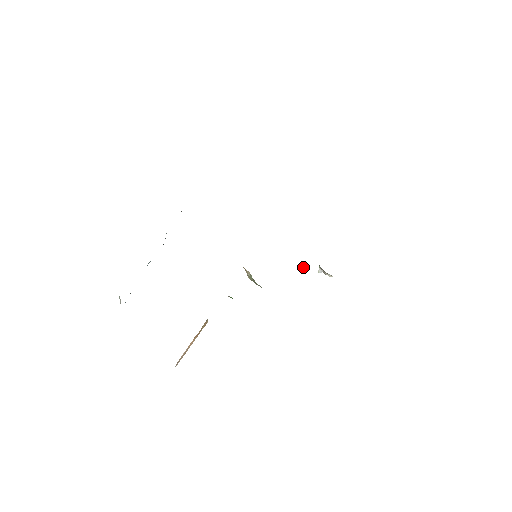
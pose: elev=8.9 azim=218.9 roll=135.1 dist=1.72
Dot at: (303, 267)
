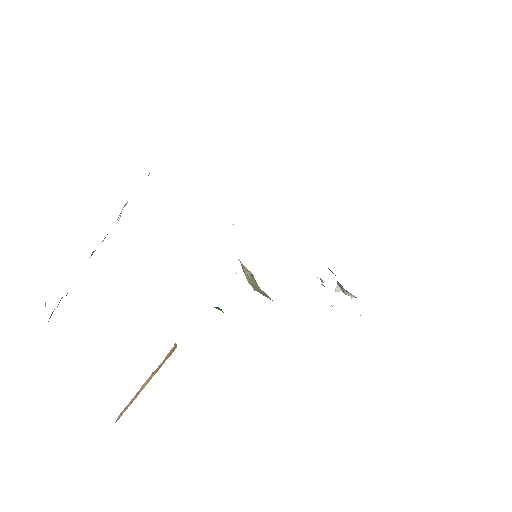
Dot at: (320, 279)
